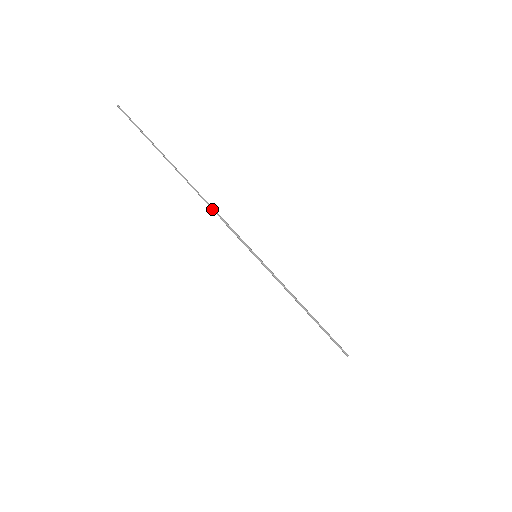
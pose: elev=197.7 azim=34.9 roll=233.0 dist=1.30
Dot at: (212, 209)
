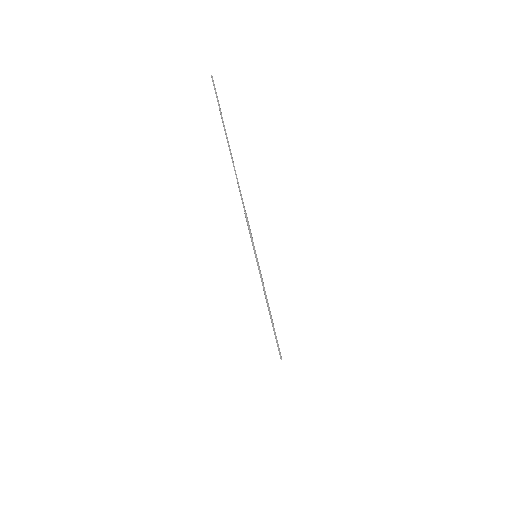
Dot at: (243, 203)
